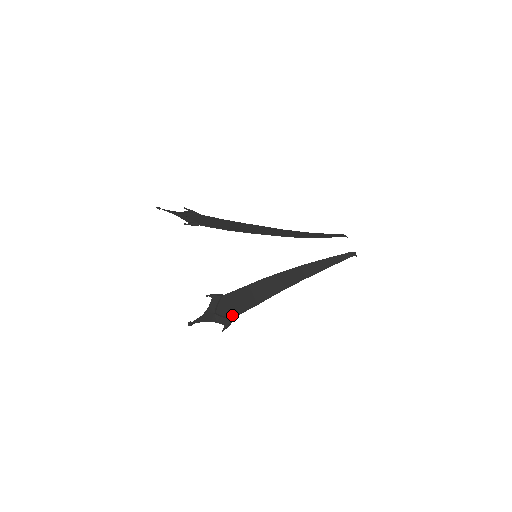
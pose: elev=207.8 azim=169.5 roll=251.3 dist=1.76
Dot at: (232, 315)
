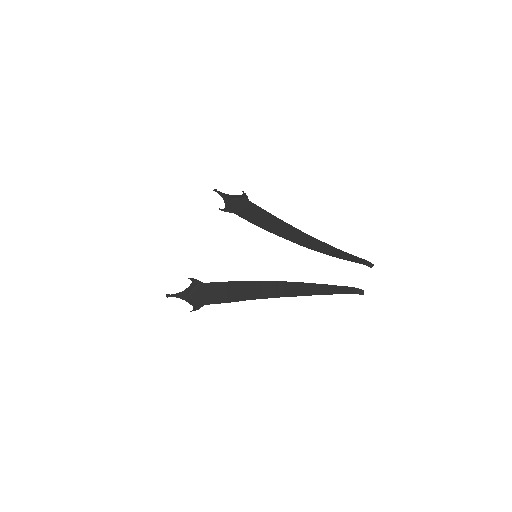
Dot at: (203, 302)
